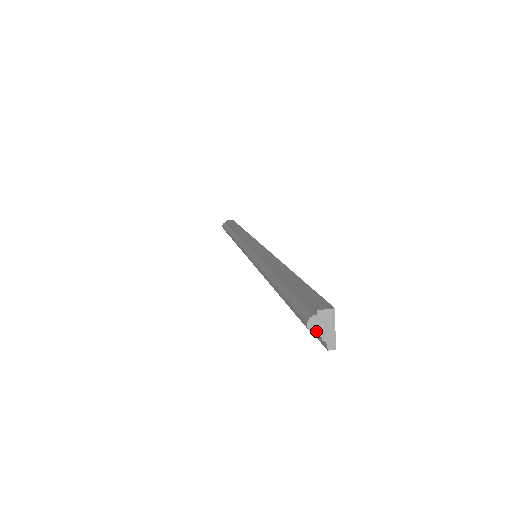
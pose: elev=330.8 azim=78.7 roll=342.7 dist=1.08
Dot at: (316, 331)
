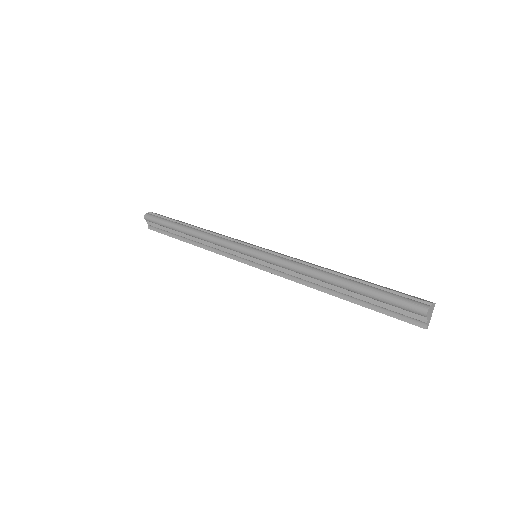
Dot at: (428, 316)
